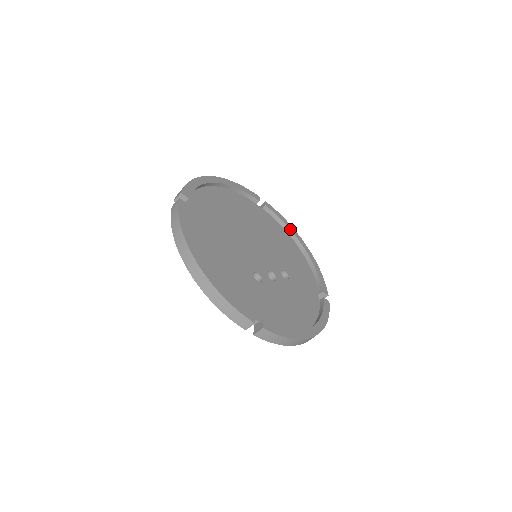
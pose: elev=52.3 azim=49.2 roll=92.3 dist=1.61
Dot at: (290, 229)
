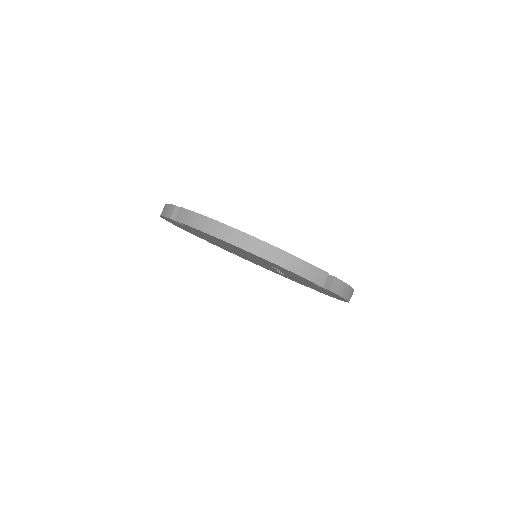
Dot at: occluded
